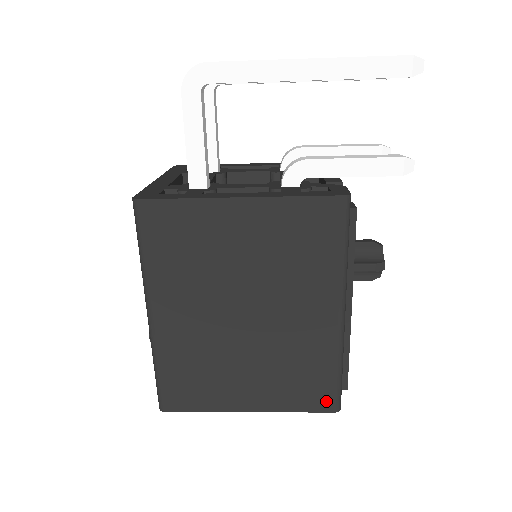
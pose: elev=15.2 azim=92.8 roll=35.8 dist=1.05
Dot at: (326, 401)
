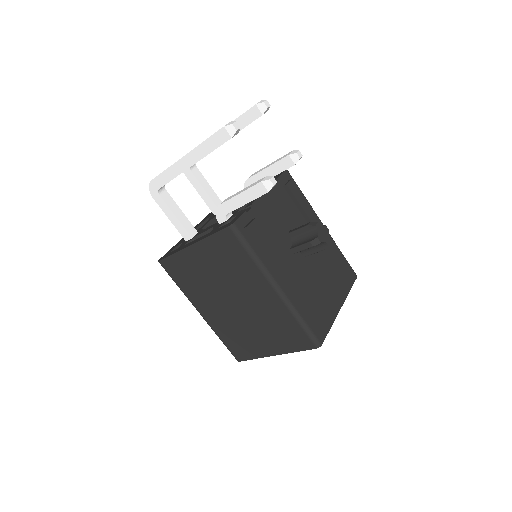
Dot at: (307, 342)
